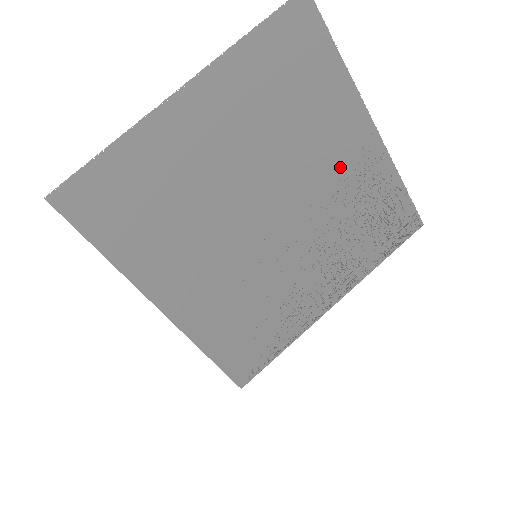
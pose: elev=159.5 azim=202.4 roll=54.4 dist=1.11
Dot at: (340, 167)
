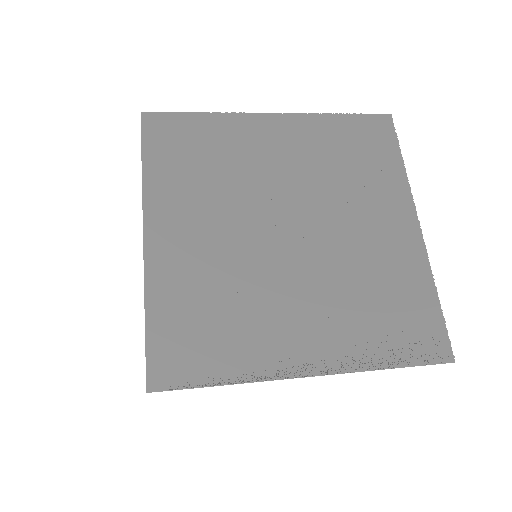
Dot at: (374, 238)
